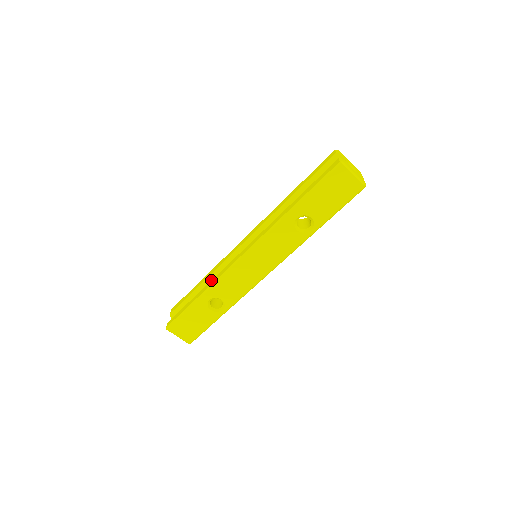
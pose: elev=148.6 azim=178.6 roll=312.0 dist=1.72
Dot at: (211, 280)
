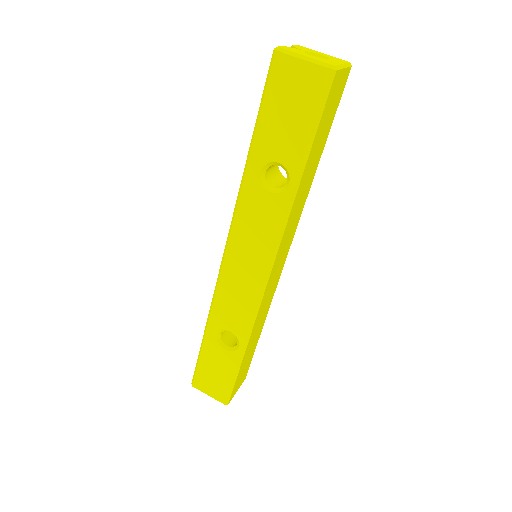
Dot at: occluded
